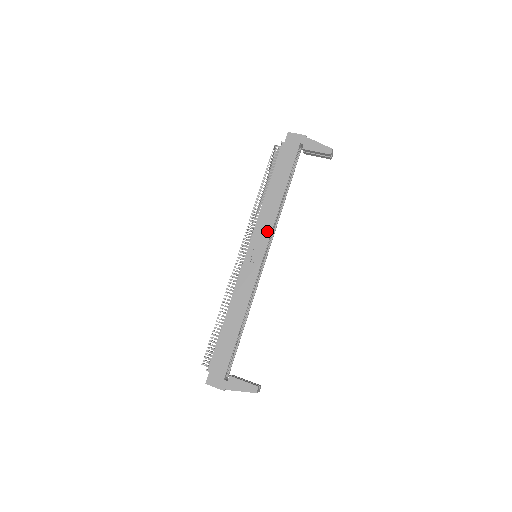
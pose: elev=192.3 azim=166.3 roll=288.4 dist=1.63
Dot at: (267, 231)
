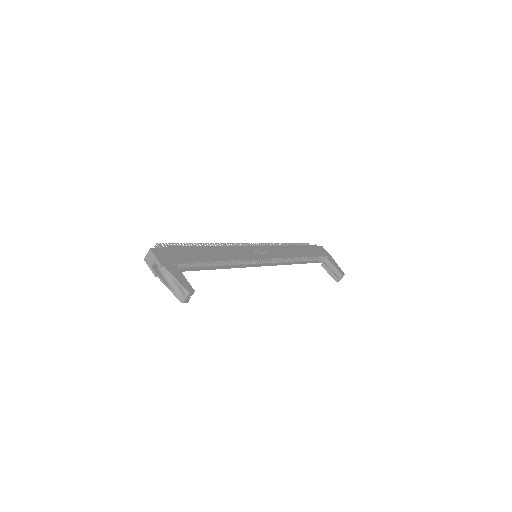
Dot at: (277, 254)
